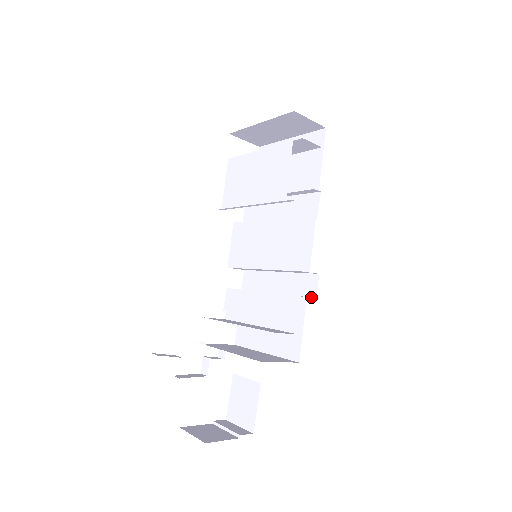
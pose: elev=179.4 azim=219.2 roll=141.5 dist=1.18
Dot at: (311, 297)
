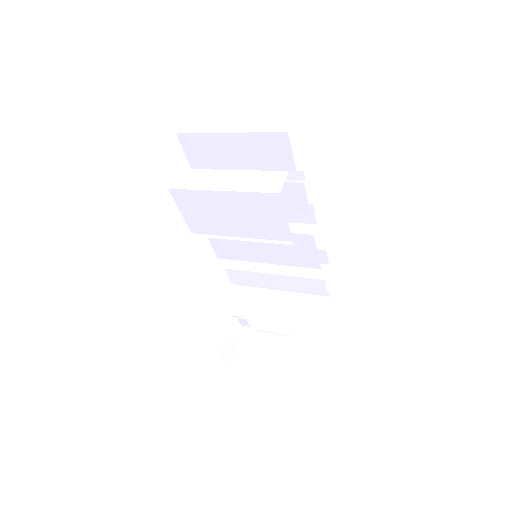
Dot at: (323, 264)
